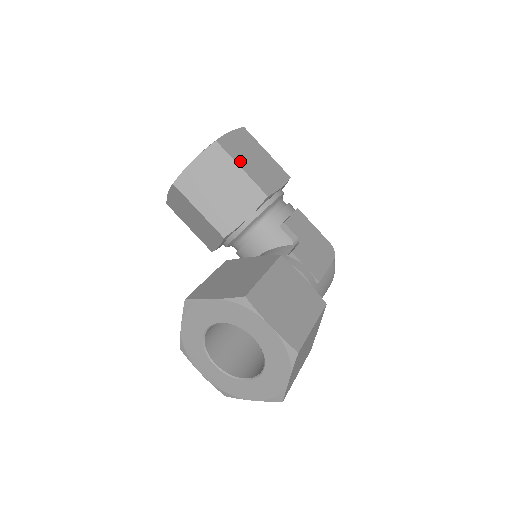
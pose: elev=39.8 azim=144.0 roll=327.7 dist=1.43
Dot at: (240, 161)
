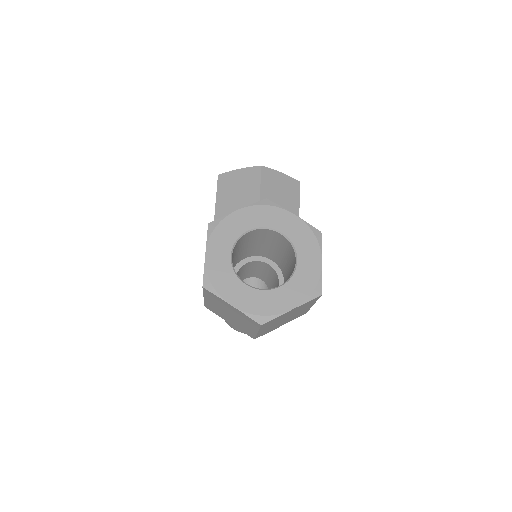
Dot at: occluded
